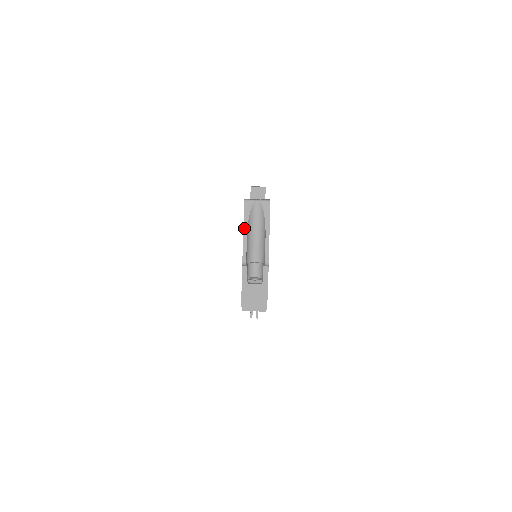
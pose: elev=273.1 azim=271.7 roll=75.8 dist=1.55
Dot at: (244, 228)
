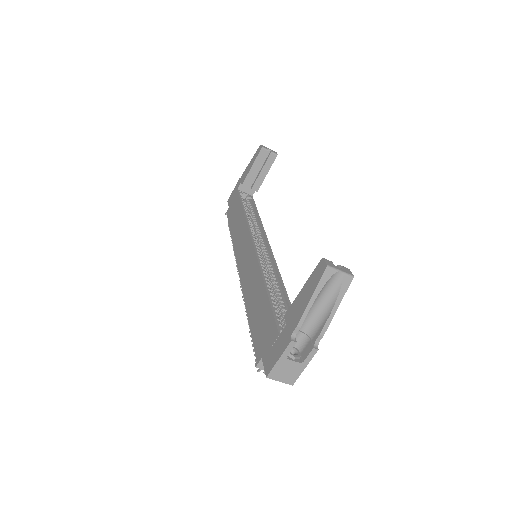
Dot at: (312, 298)
